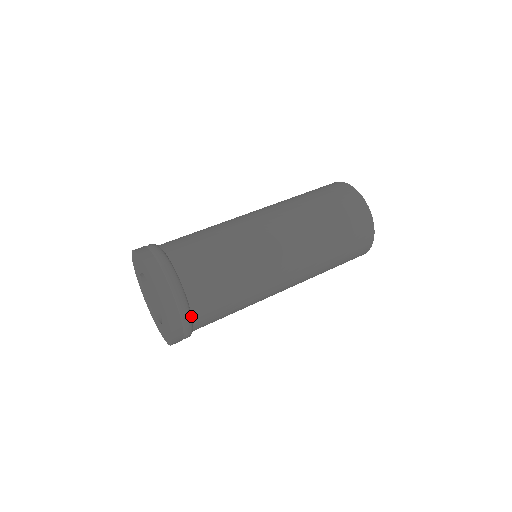
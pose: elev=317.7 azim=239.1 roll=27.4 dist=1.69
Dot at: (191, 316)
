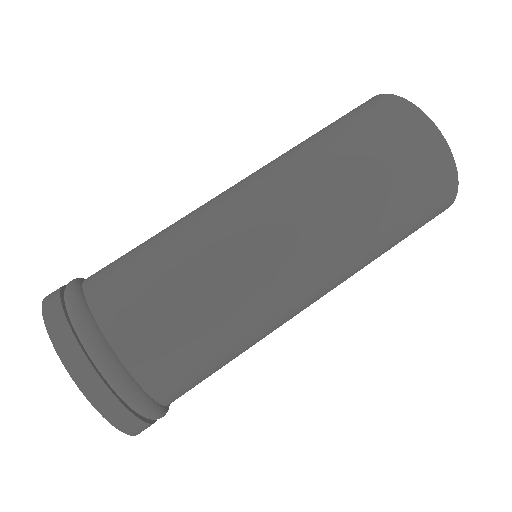
Dot at: (151, 400)
